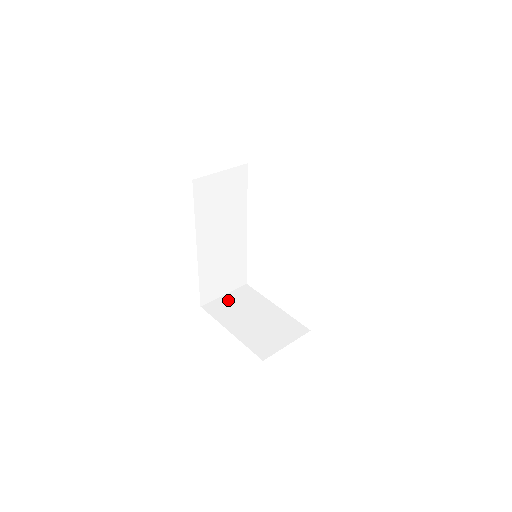
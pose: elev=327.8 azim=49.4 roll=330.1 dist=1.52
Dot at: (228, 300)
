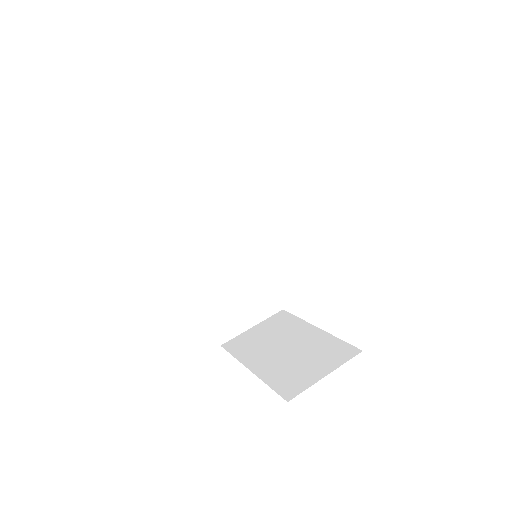
Dot at: (256, 332)
